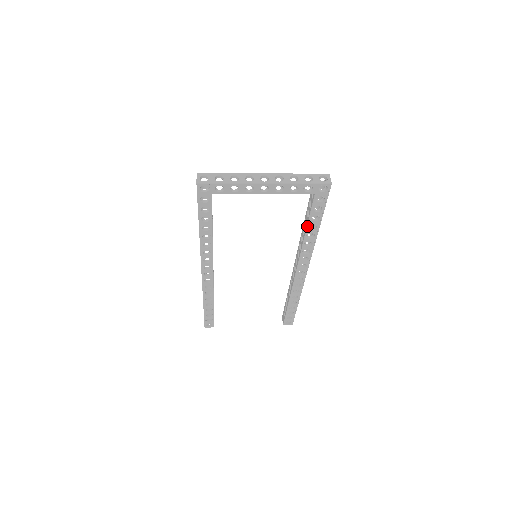
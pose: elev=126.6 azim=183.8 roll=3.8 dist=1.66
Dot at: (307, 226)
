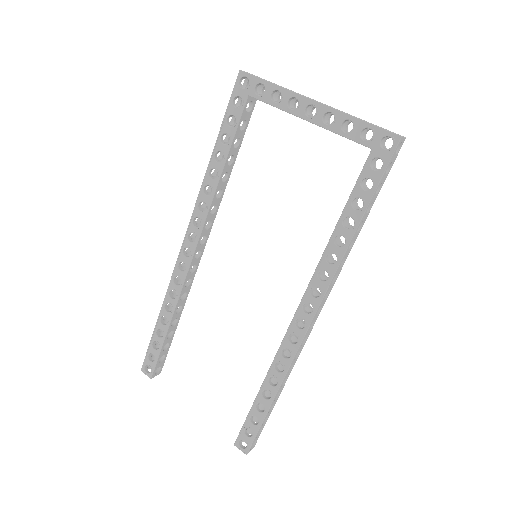
Dot at: (341, 216)
